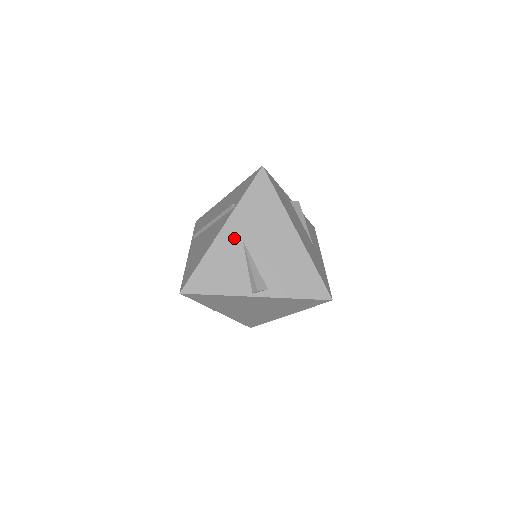
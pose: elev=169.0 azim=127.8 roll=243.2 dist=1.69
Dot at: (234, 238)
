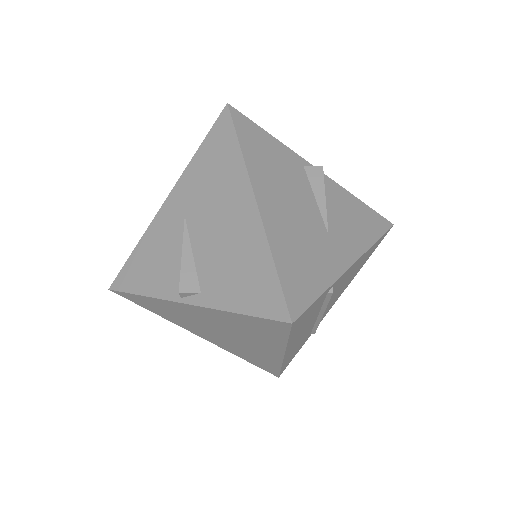
Dot at: (176, 213)
